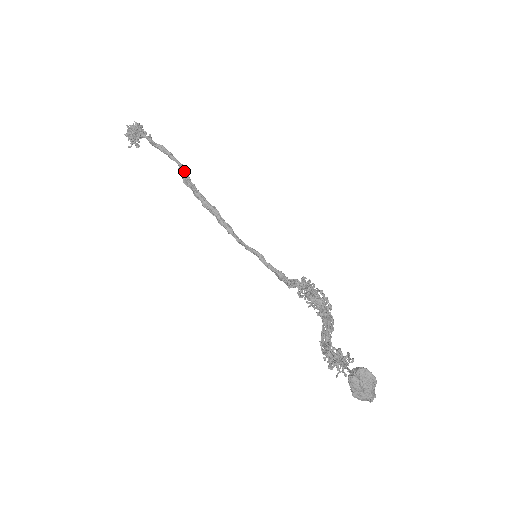
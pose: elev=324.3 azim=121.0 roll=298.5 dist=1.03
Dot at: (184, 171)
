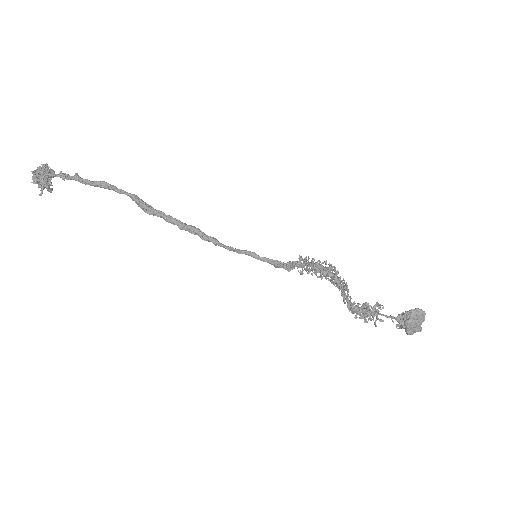
Dot at: (141, 201)
